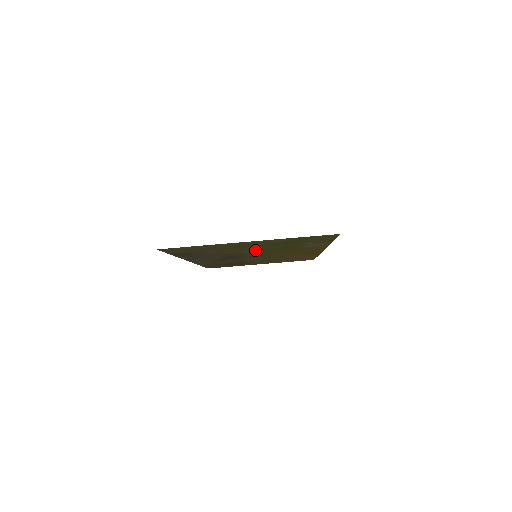
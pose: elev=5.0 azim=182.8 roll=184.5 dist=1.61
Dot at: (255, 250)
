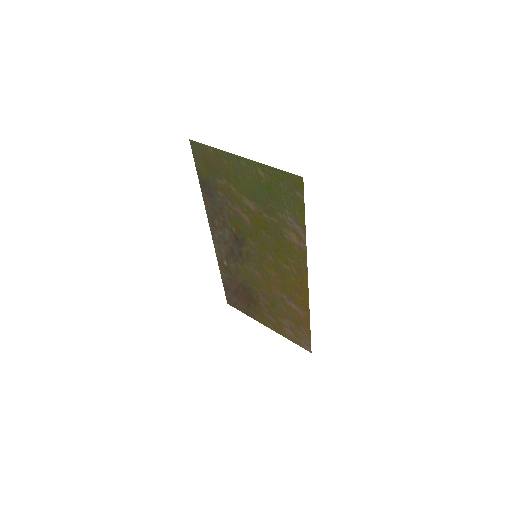
Dot at: (252, 216)
